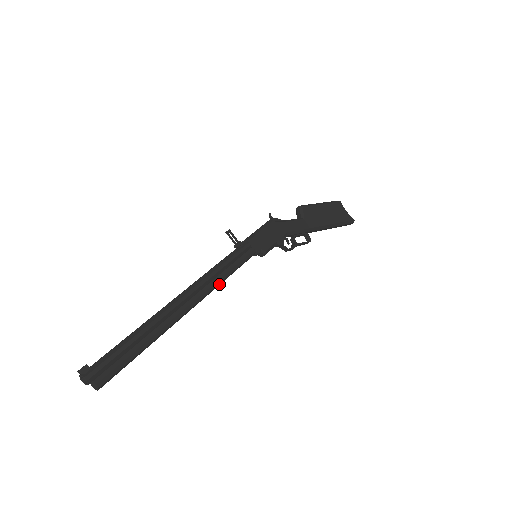
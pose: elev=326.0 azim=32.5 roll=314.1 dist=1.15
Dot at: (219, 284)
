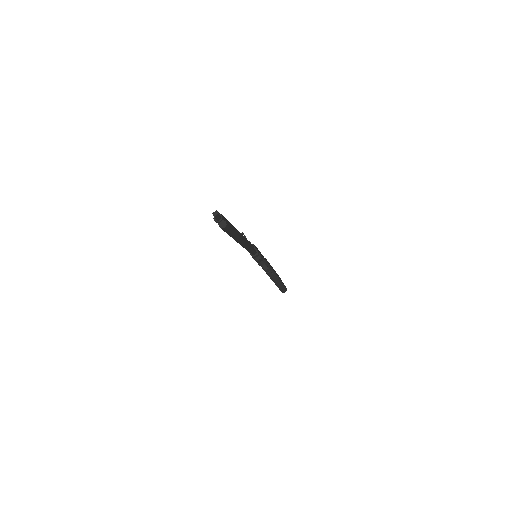
Dot at: (248, 248)
